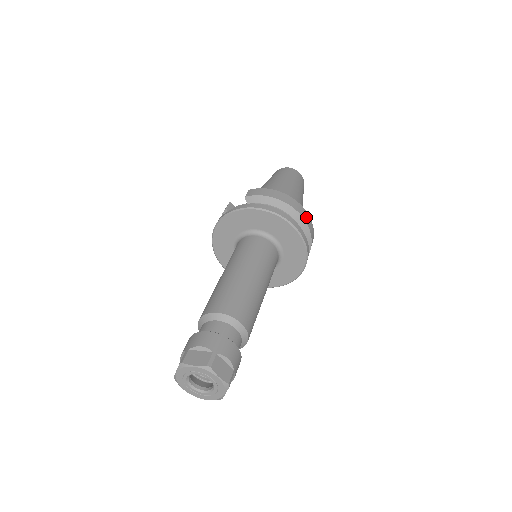
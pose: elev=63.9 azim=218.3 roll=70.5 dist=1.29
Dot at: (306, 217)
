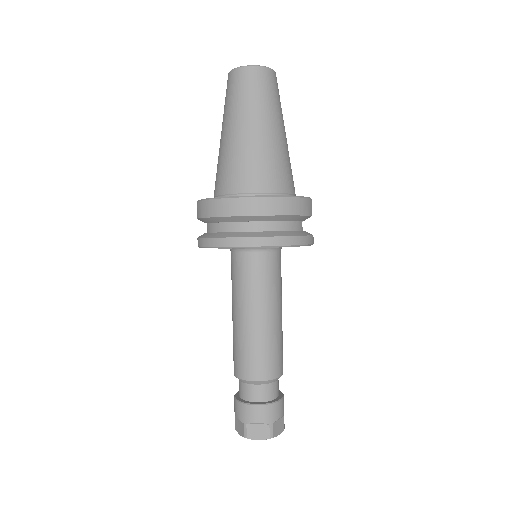
Dot at: (257, 207)
